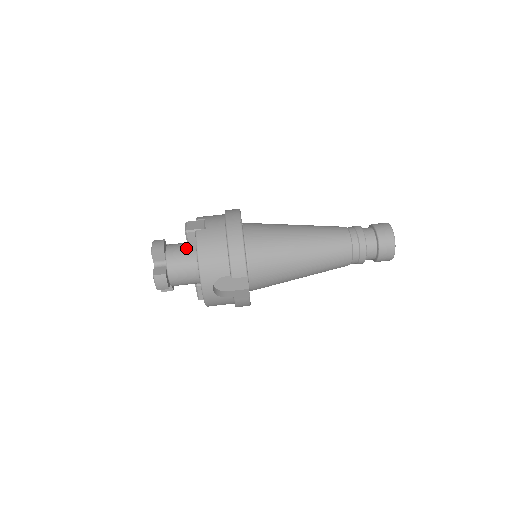
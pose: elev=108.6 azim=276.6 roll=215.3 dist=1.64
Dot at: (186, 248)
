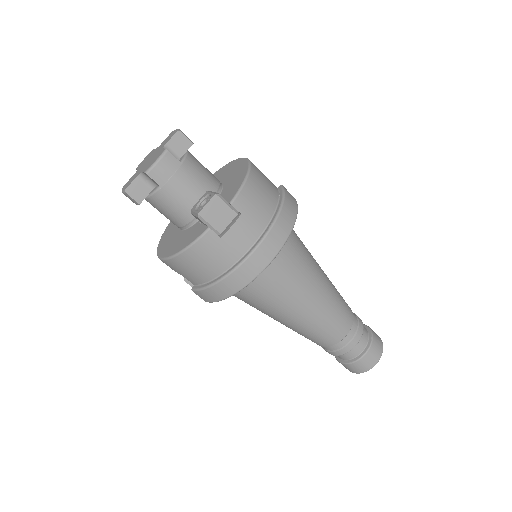
Dot at: (192, 201)
